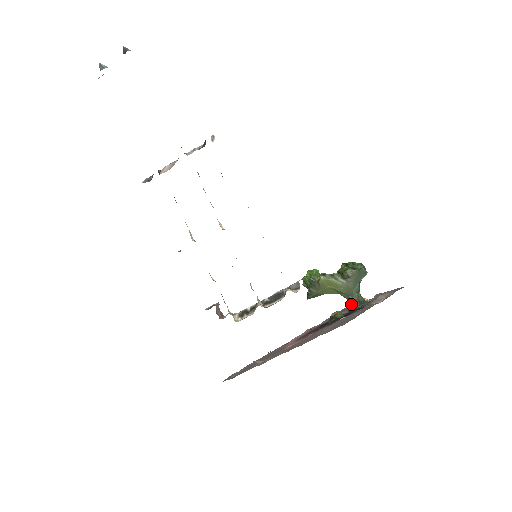
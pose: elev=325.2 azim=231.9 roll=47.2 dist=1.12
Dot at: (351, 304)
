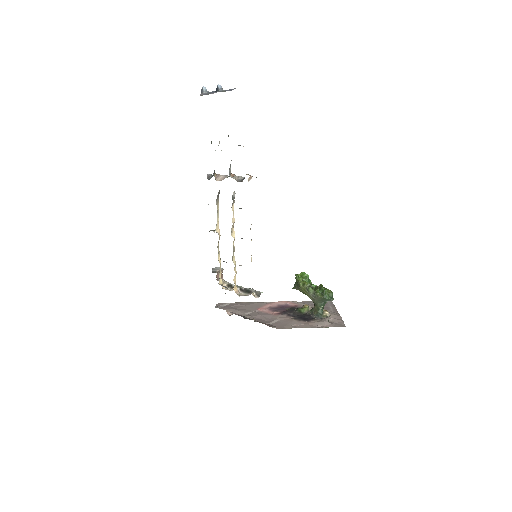
Dot at: (313, 310)
